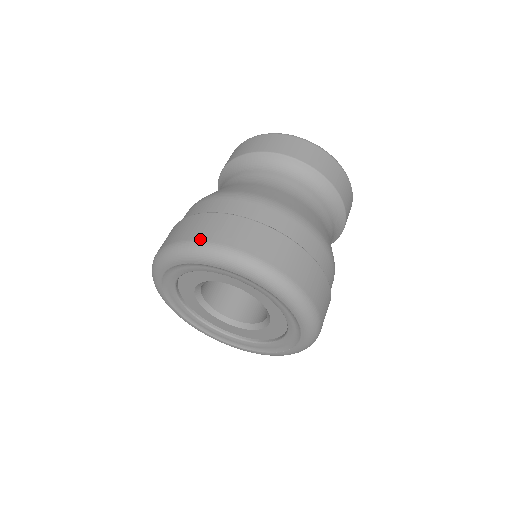
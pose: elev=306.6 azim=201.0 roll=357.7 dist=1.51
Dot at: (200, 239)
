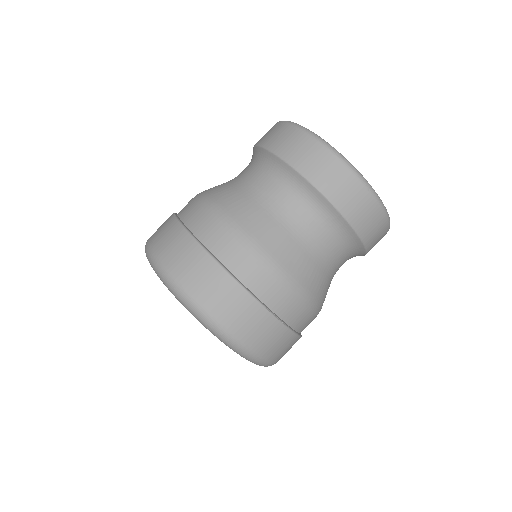
Dot at: (161, 259)
